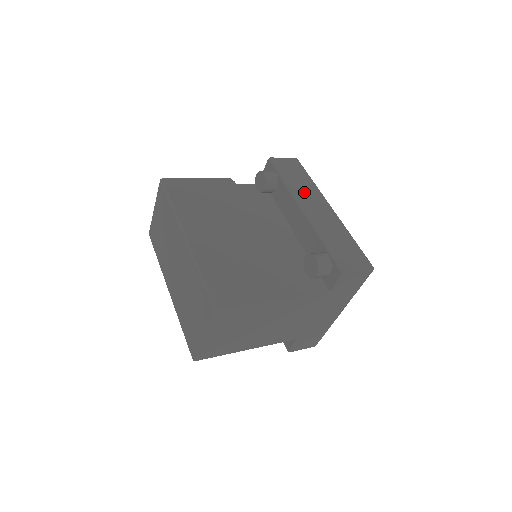
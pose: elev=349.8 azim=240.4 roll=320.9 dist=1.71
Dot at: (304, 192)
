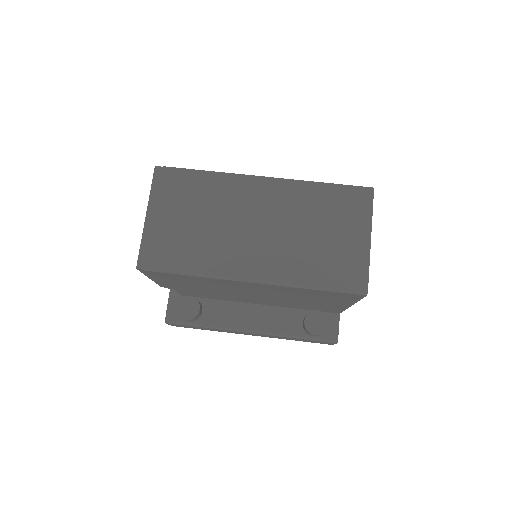
Dot at: occluded
